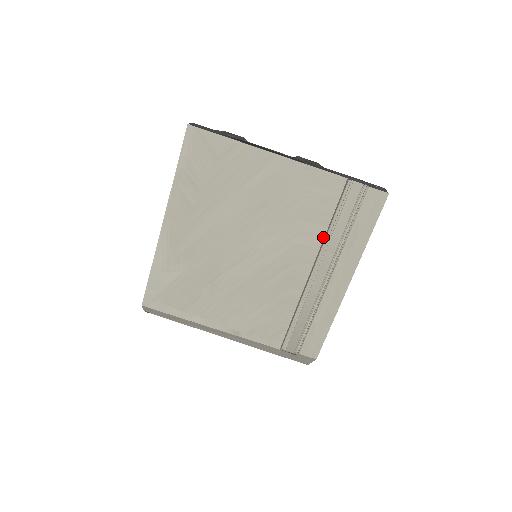
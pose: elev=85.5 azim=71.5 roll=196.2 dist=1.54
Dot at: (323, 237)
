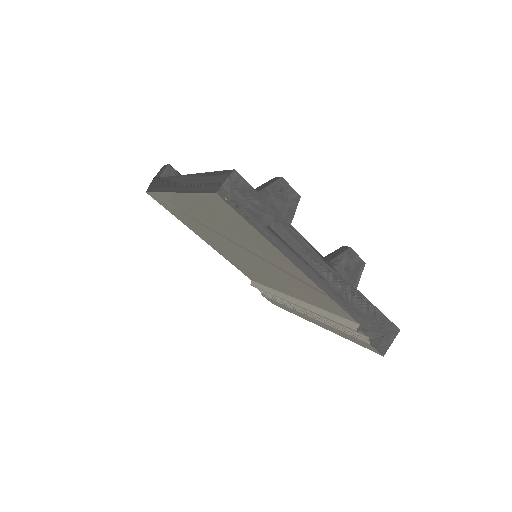
Dot at: (315, 306)
